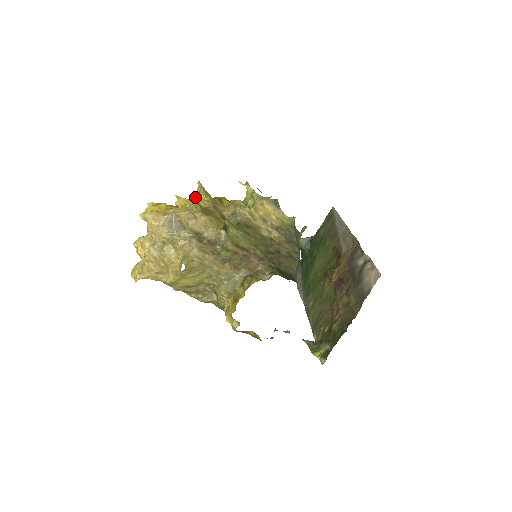
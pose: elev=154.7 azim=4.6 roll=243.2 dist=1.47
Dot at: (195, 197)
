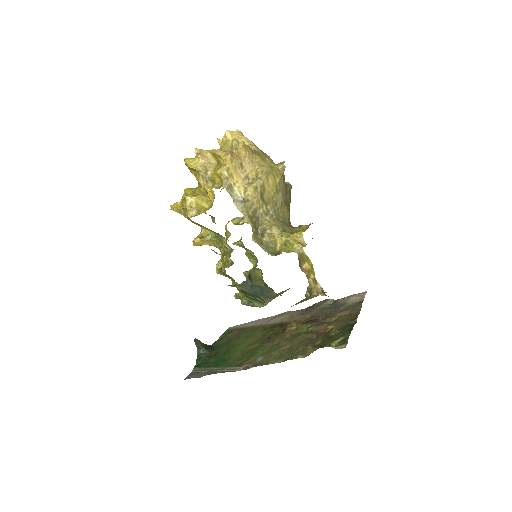
Dot at: occluded
